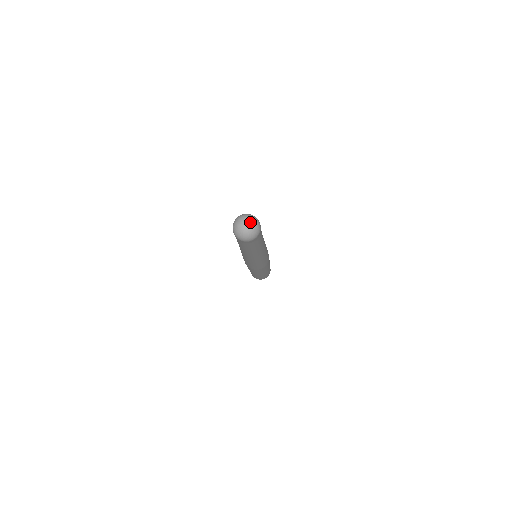
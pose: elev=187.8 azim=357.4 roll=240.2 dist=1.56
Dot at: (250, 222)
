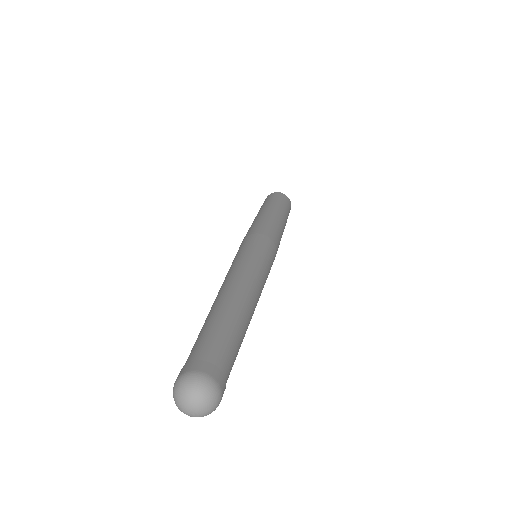
Dot at: (197, 402)
